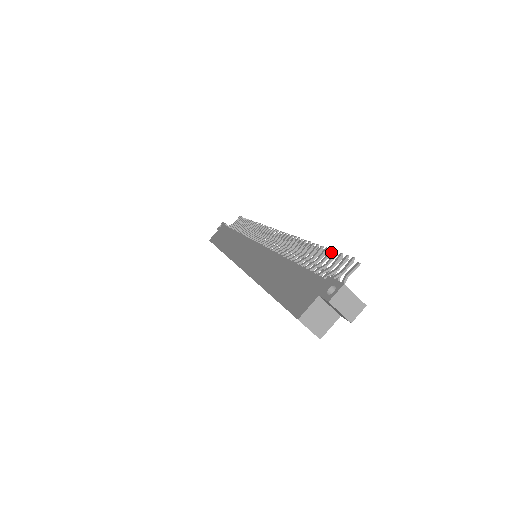
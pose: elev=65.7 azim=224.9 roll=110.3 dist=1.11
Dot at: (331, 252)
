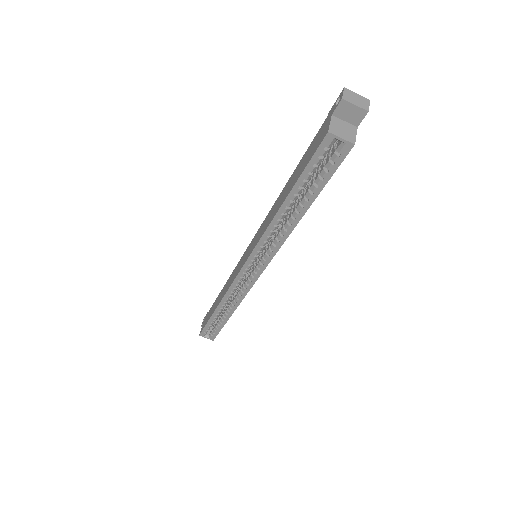
Dot at: occluded
